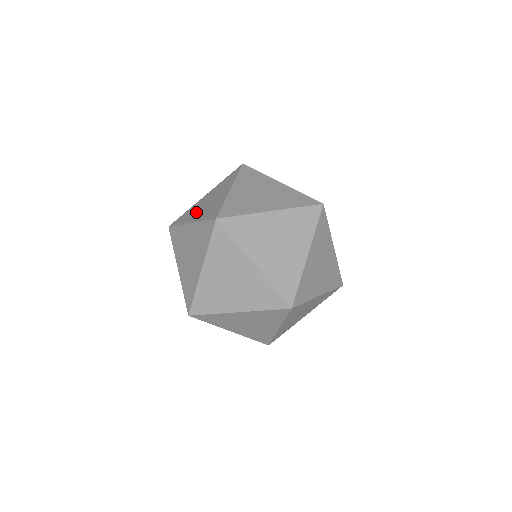
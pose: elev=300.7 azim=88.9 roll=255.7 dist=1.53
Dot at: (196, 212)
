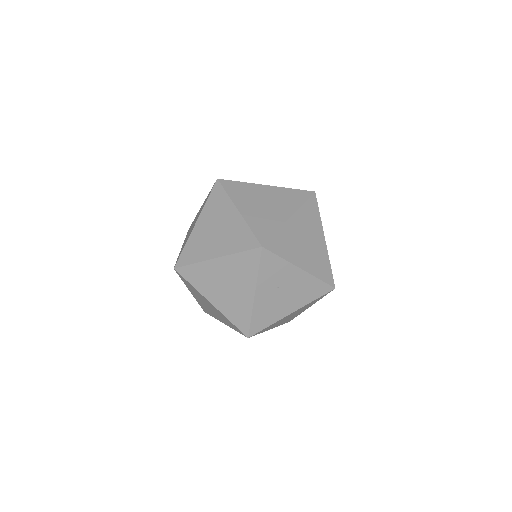
Dot at: (191, 230)
